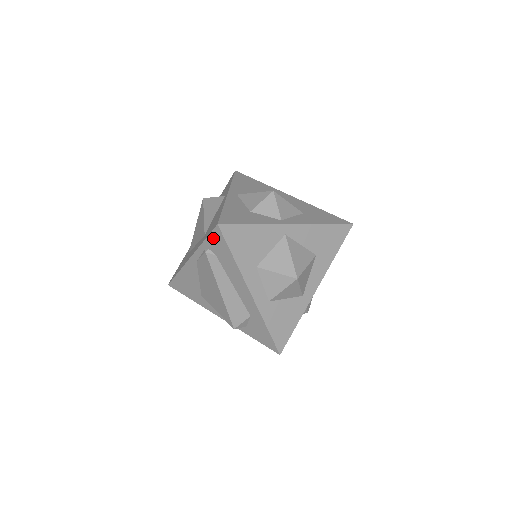
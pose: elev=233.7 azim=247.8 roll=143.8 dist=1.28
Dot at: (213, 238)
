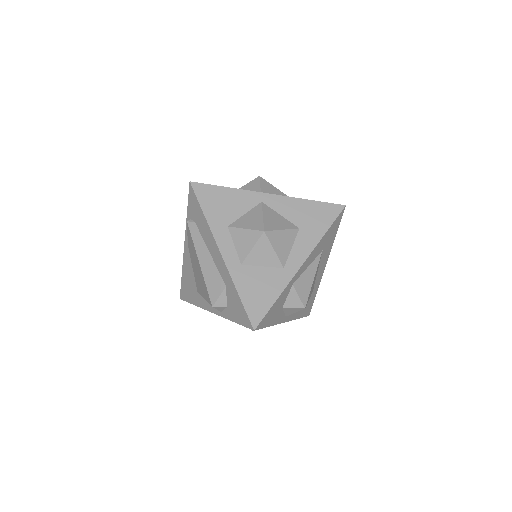
Dot at: (190, 202)
